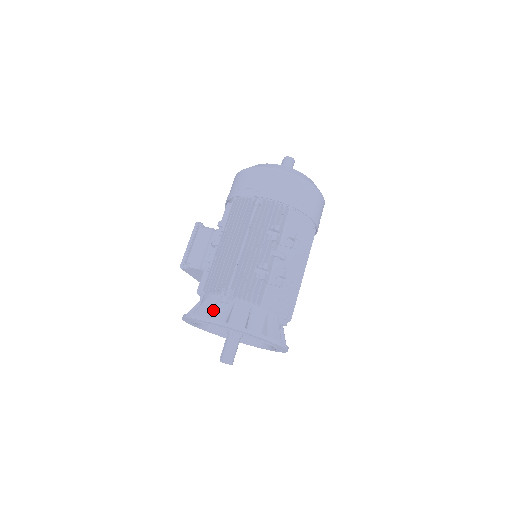
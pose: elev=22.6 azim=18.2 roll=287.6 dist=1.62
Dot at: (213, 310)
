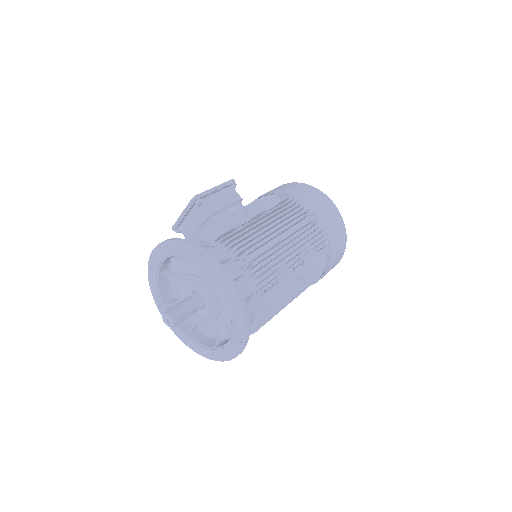
Dot at: (223, 262)
